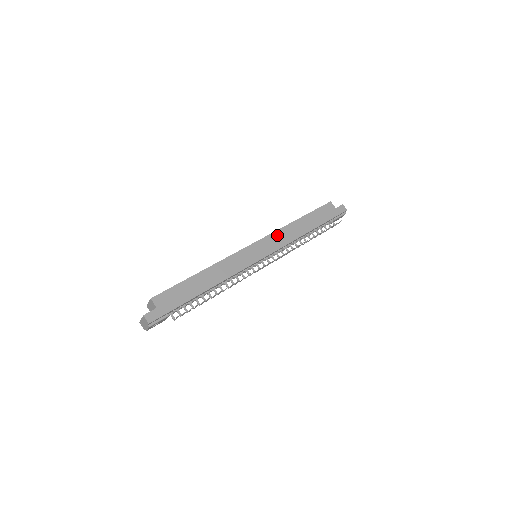
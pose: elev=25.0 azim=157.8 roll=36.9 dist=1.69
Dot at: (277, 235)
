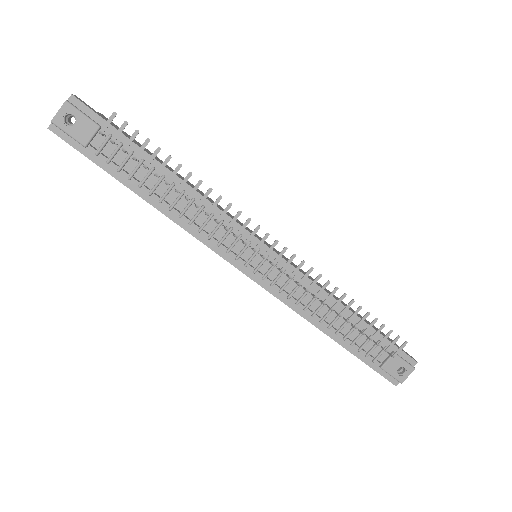
Dot at: (300, 269)
